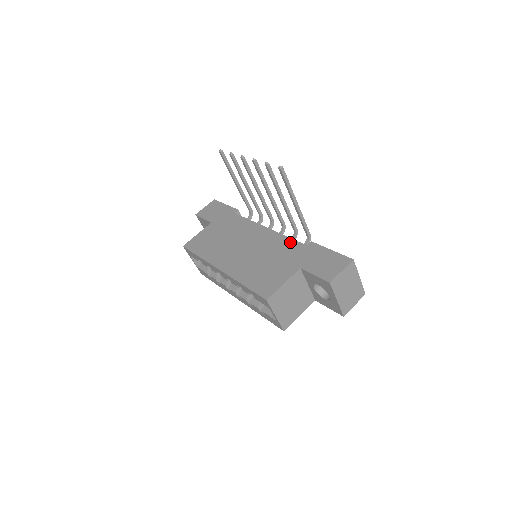
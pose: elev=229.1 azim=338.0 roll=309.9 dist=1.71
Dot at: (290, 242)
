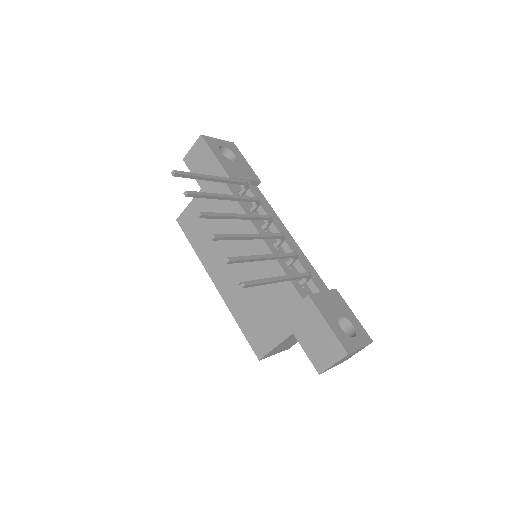
Dot at: (285, 282)
